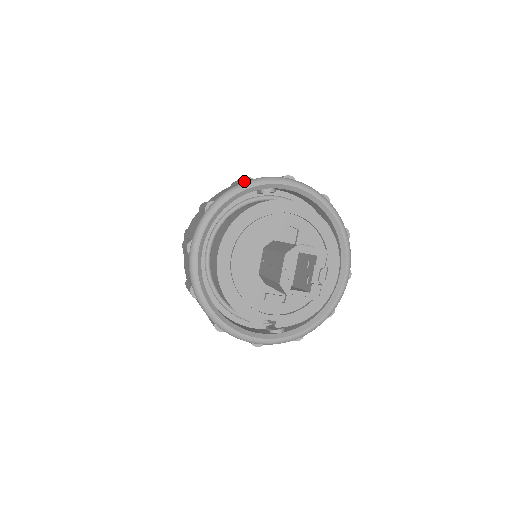
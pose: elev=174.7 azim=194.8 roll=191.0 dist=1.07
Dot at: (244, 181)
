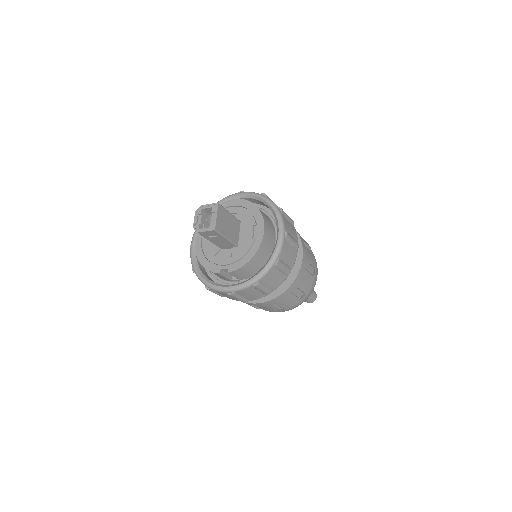
Dot at: occluded
